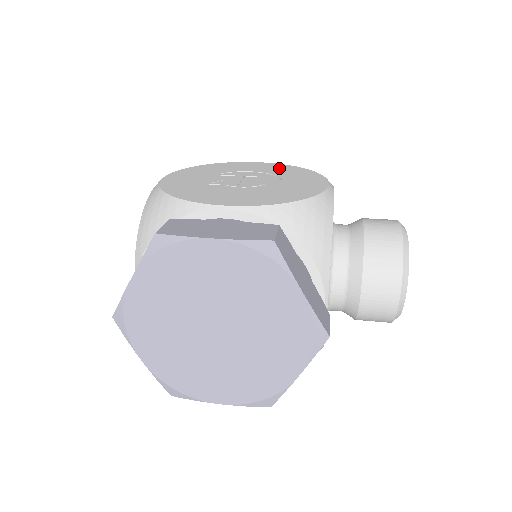
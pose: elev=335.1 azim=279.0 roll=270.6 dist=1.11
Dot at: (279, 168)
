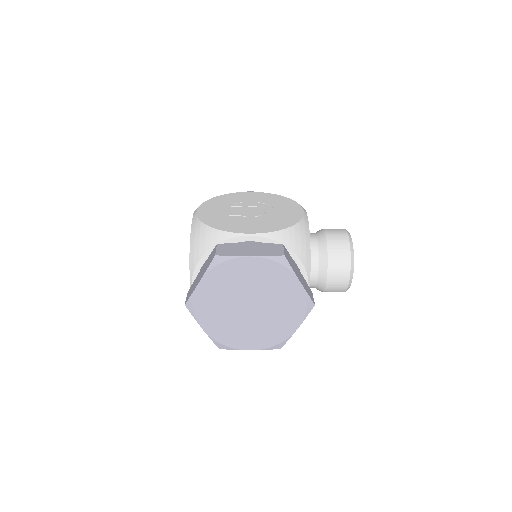
Dot at: (268, 197)
